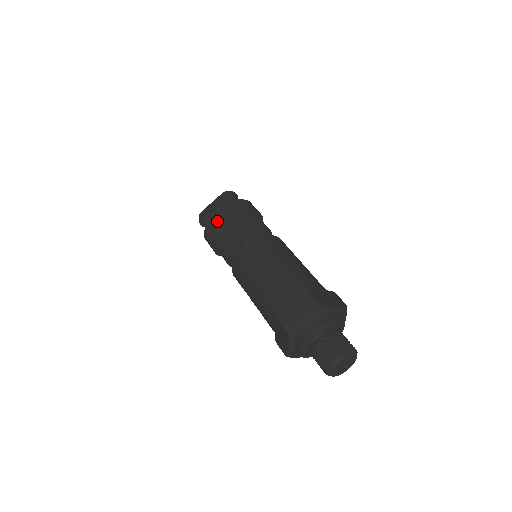
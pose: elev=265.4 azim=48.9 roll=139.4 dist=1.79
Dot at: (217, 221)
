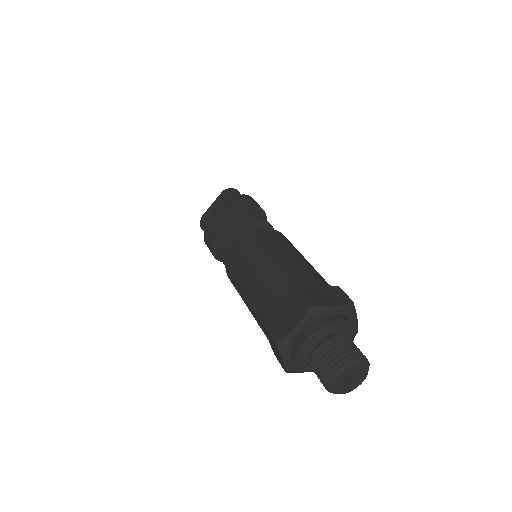
Dot at: (214, 223)
